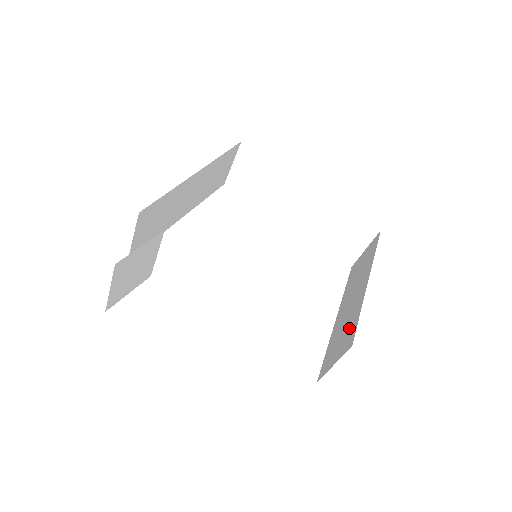
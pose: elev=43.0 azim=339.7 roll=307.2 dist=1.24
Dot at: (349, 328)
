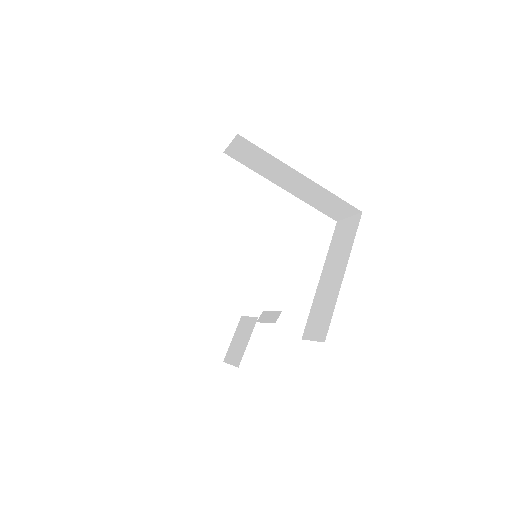
Dot at: (325, 315)
